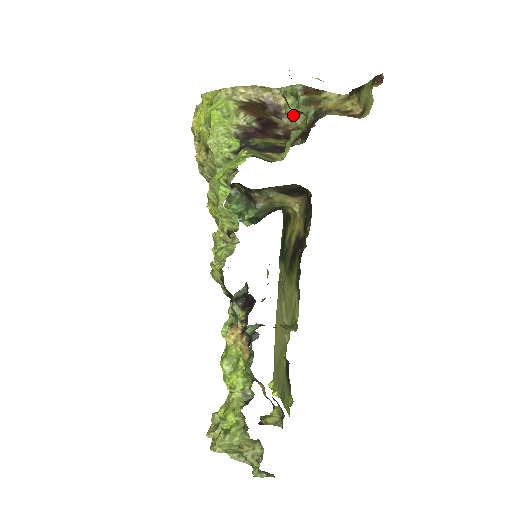
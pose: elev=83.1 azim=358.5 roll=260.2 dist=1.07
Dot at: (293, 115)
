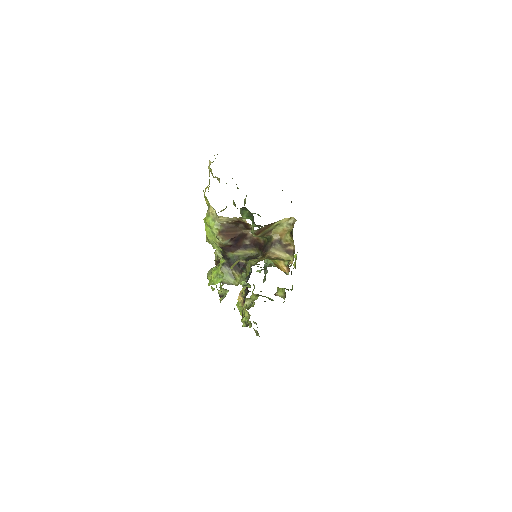
Dot at: occluded
